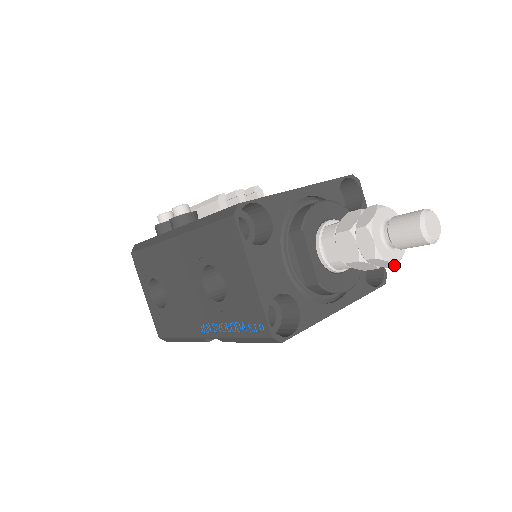
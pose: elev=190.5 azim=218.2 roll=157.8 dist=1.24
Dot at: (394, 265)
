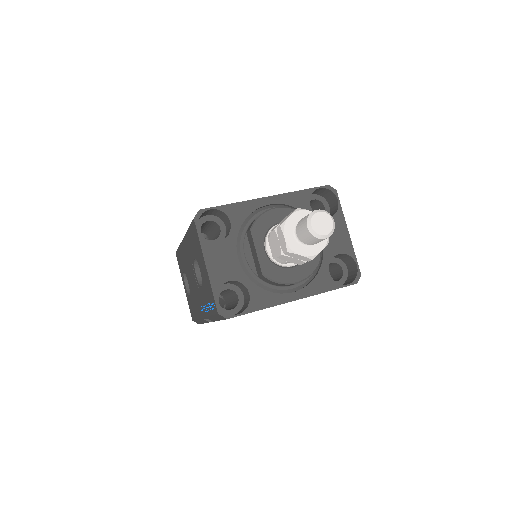
Dot at: (310, 259)
